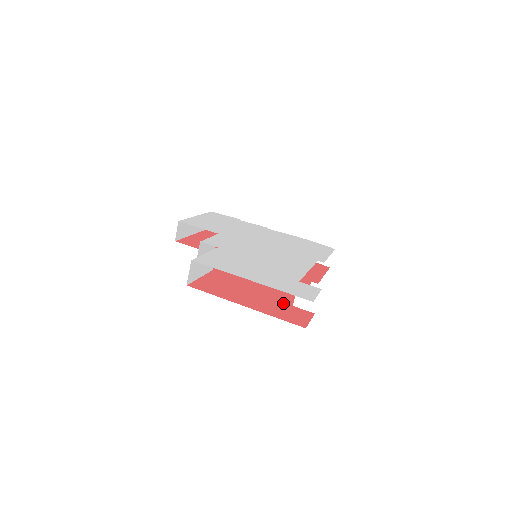
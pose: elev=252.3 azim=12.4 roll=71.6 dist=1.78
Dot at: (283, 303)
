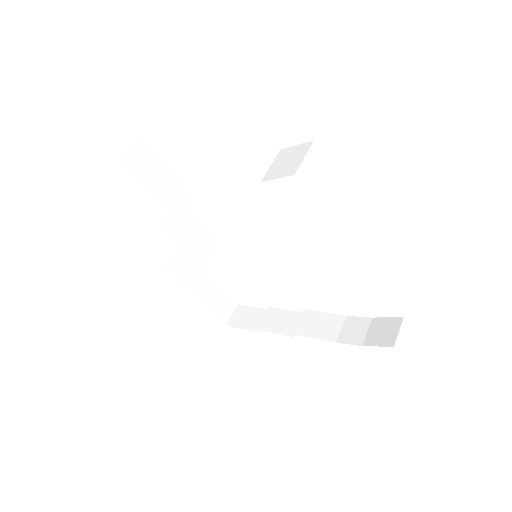
Dot at: occluded
